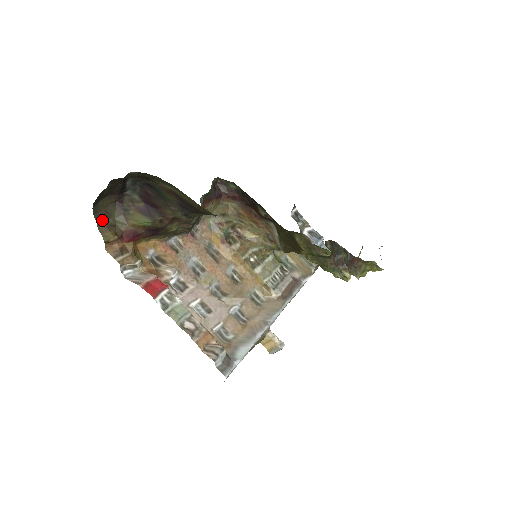
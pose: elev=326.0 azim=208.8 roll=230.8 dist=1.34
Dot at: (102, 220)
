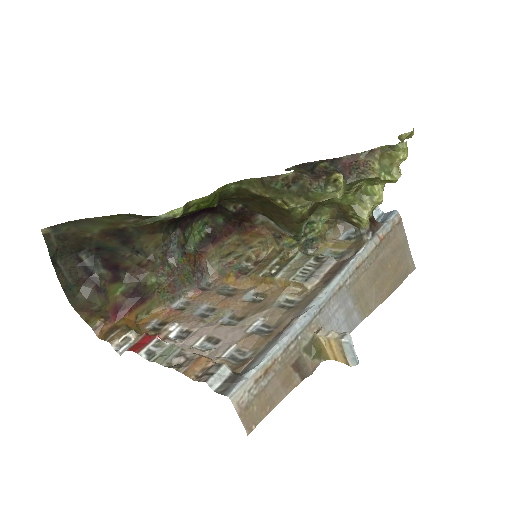
Dot at: (85, 311)
